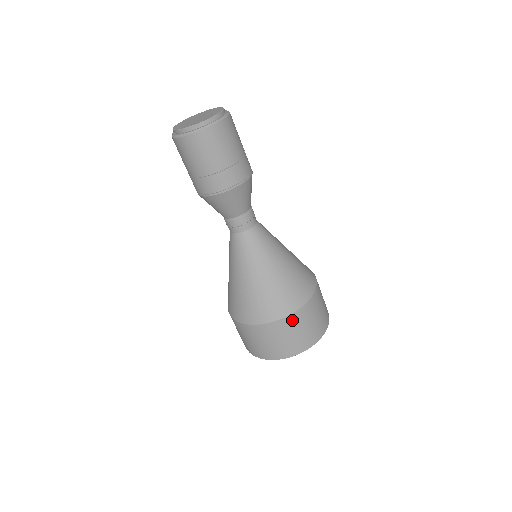
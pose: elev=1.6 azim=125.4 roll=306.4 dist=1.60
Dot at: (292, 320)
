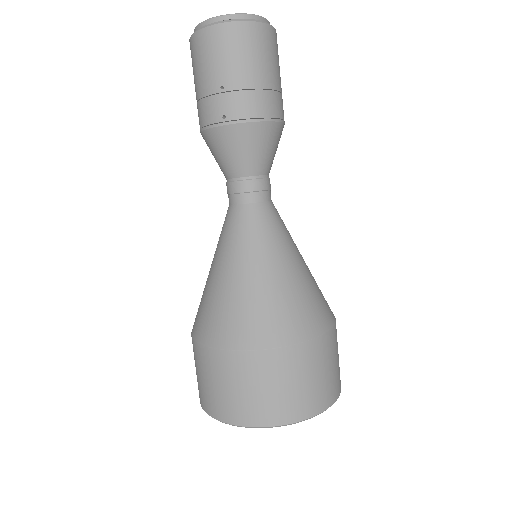
Dot at: (311, 351)
